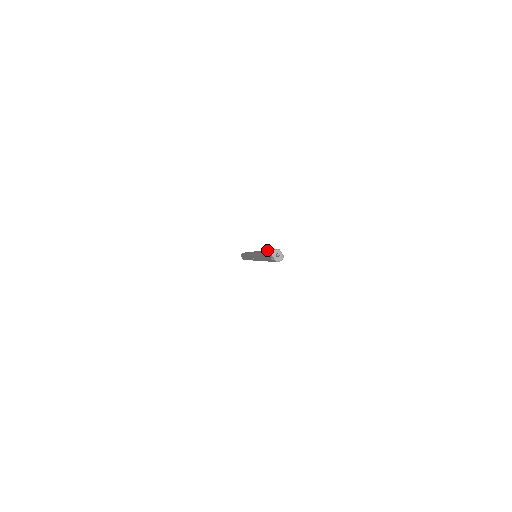
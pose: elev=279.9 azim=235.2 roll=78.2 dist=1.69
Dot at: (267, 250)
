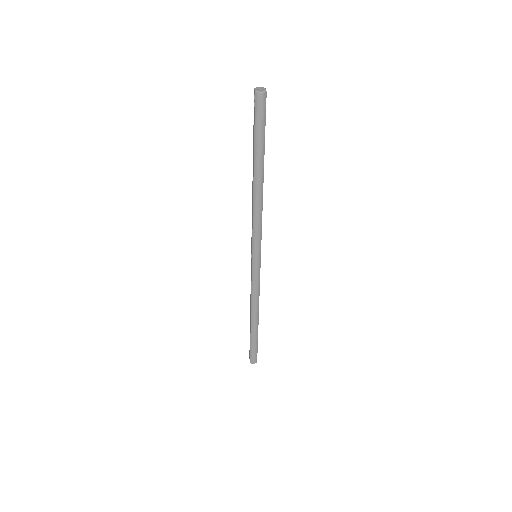
Dot at: occluded
